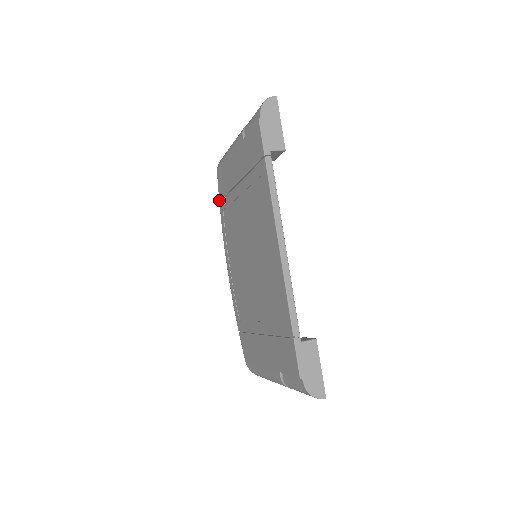
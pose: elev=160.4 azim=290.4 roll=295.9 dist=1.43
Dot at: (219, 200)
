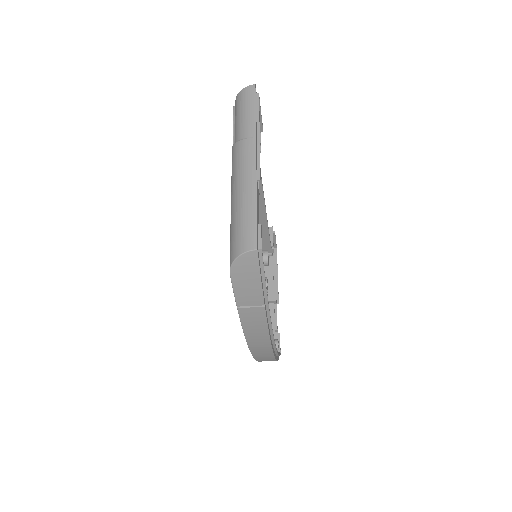
Dot at: occluded
